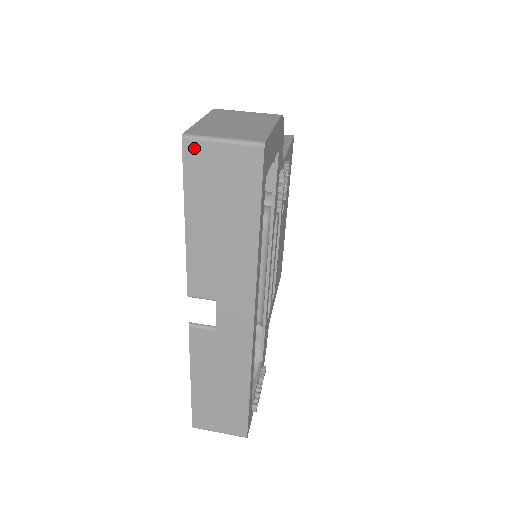
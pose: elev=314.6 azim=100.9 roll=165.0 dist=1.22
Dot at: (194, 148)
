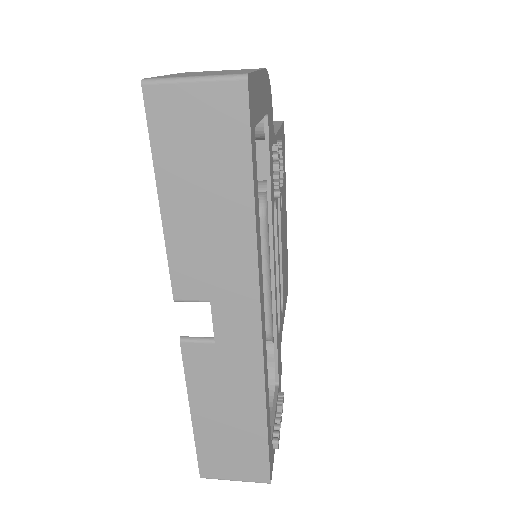
Dot at: (158, 95)
